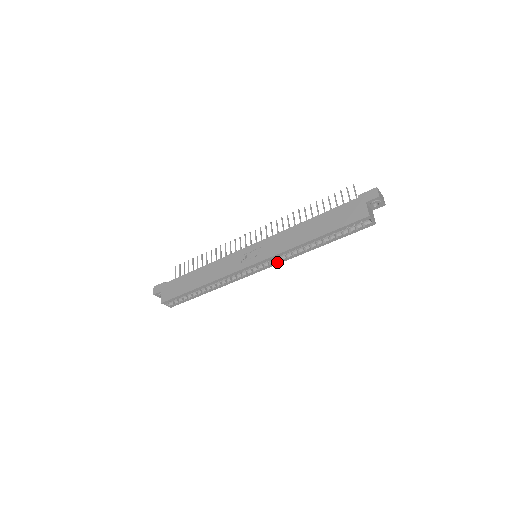
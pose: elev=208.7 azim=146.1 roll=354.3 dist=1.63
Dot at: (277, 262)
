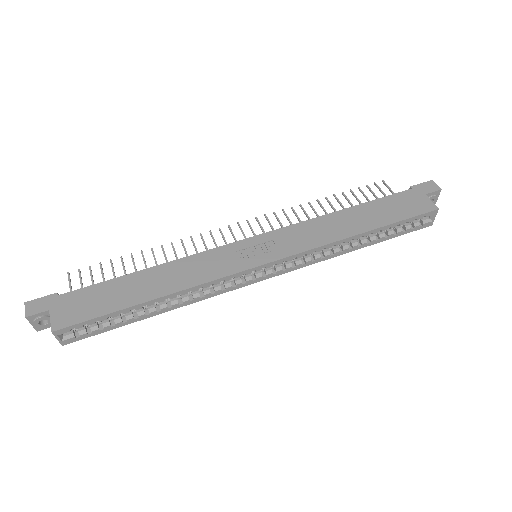
Dot at: (295, 266)
